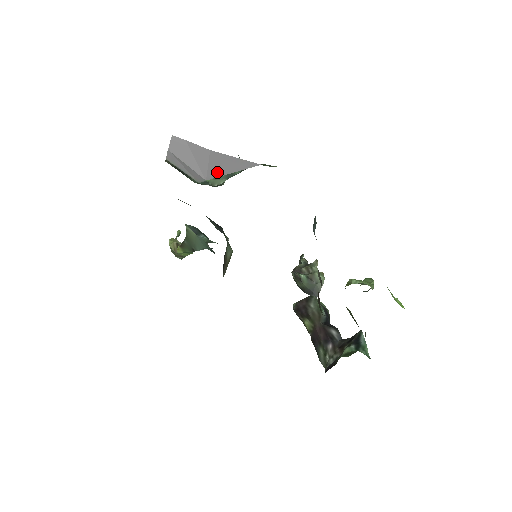
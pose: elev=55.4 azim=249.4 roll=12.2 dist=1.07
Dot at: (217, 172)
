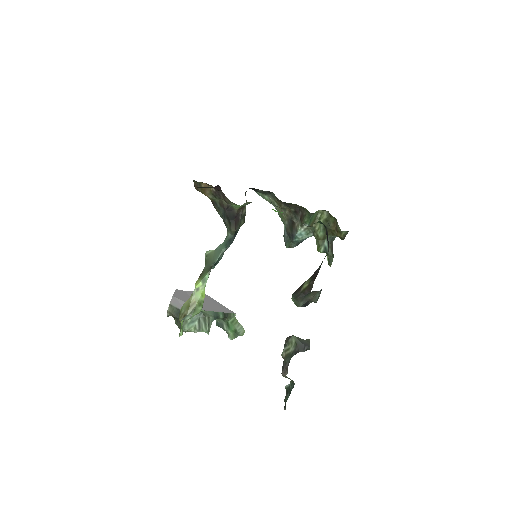
Dot at: (207, 308)
